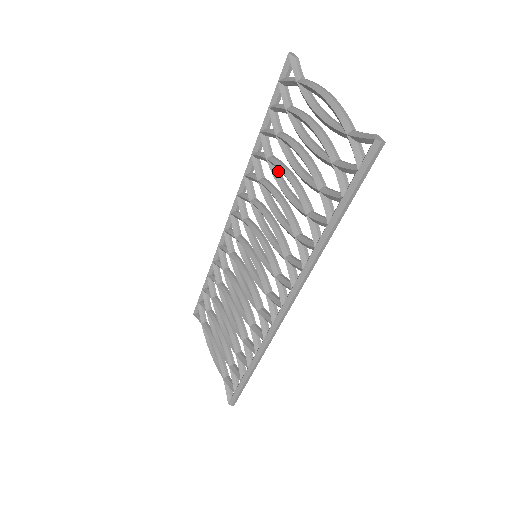
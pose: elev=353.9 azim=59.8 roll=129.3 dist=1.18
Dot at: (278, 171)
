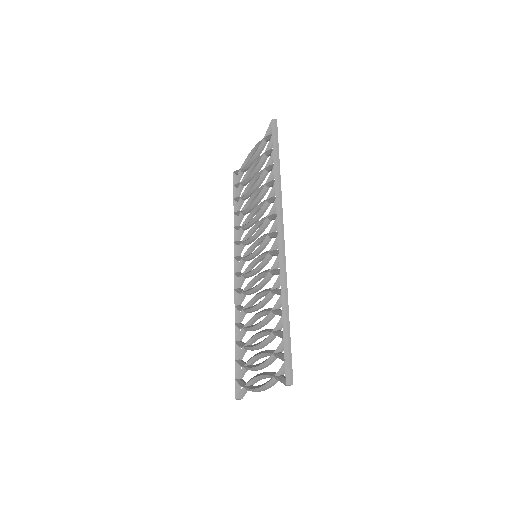
Dot at: occluded
